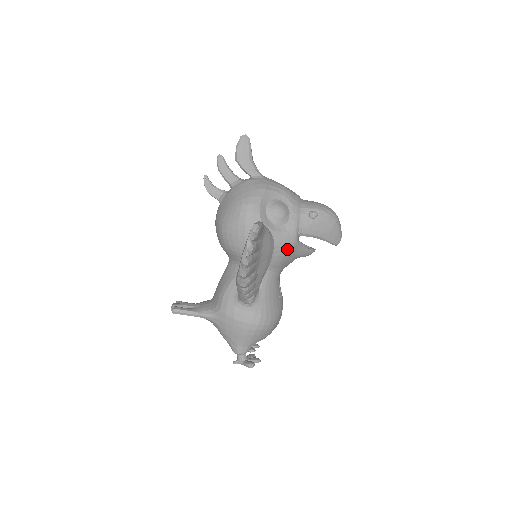
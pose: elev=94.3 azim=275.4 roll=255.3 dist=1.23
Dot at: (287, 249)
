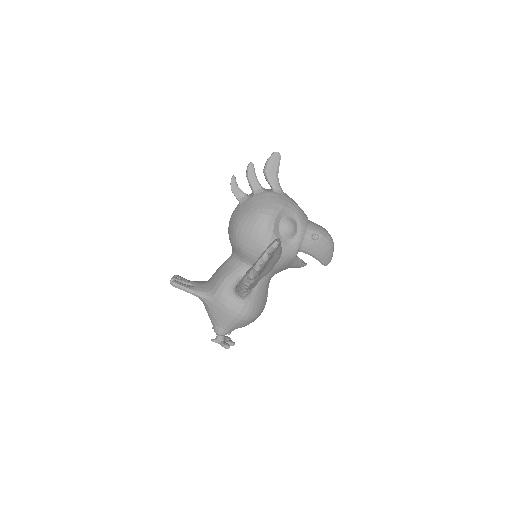
Dot at: (286, 260)
